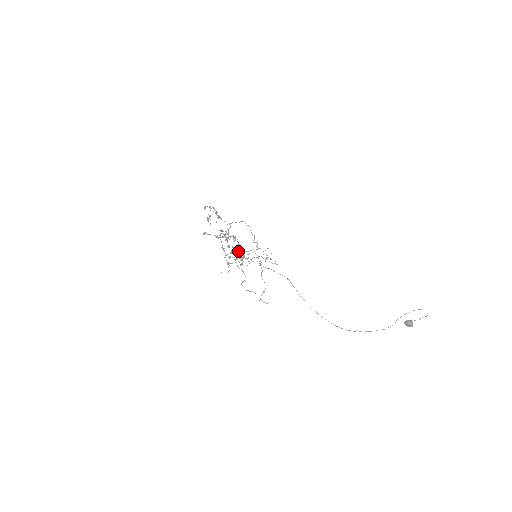
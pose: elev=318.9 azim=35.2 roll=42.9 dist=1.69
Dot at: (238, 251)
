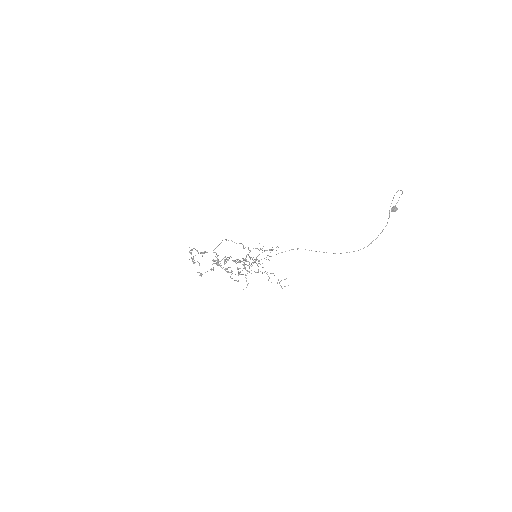
Dot at: (246, 261)
